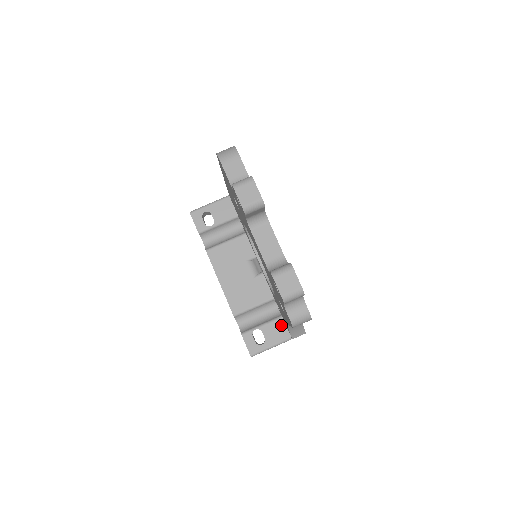
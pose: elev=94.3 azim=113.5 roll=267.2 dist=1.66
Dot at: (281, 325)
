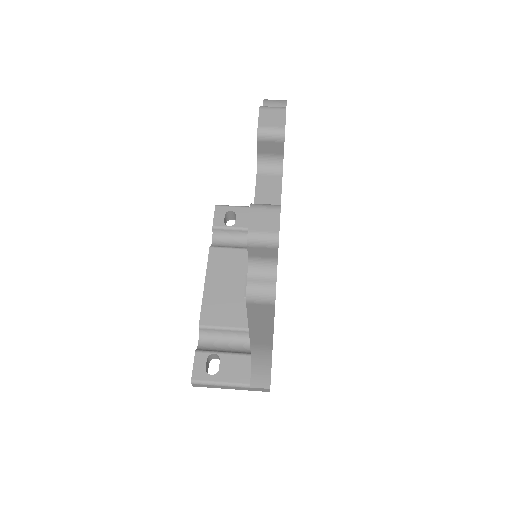
Dot at: (246, 364)
